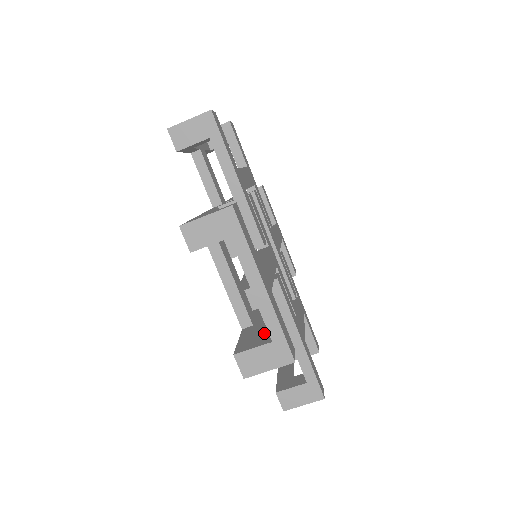
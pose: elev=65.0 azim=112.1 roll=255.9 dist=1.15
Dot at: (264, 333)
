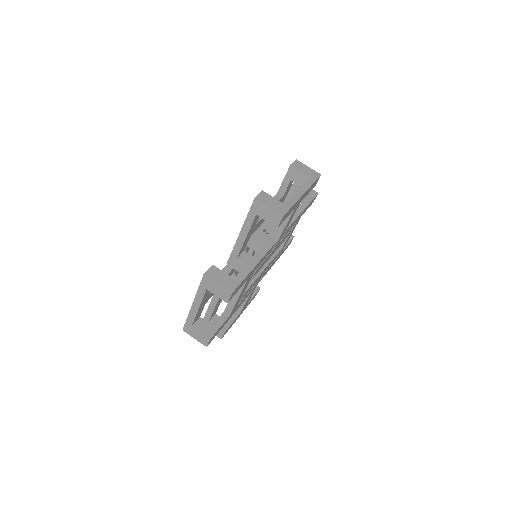
Dot at: occluded
